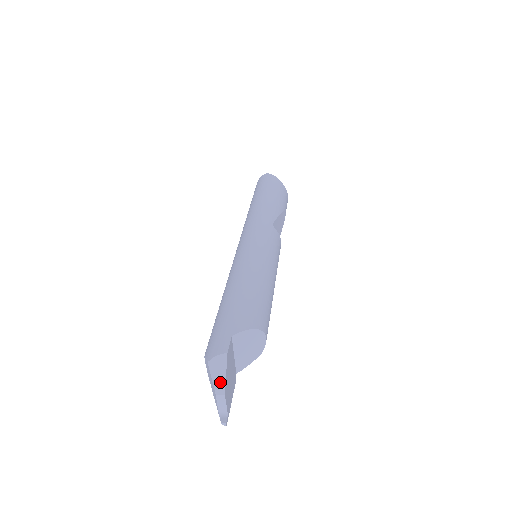
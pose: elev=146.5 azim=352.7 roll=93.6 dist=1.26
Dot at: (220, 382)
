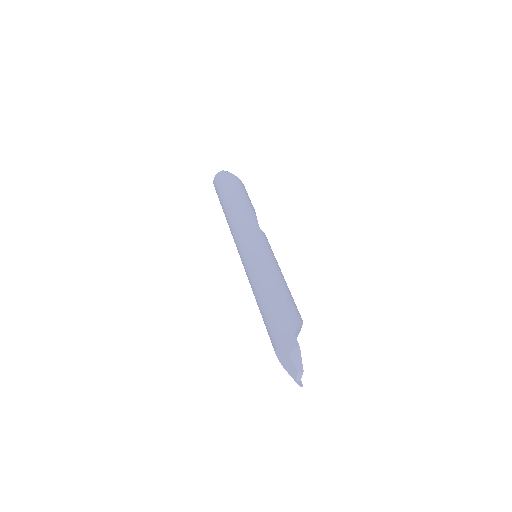
Dot at: (299, 364)
